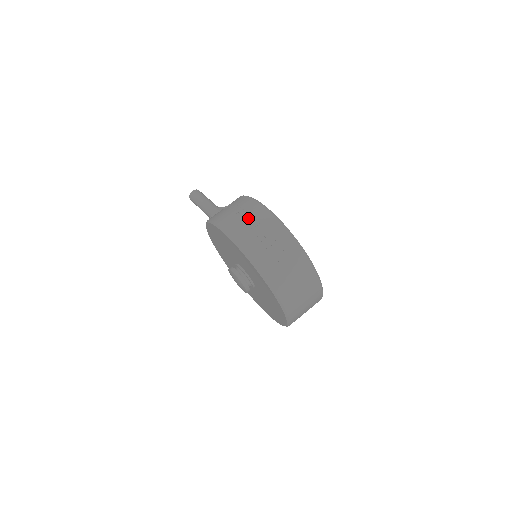
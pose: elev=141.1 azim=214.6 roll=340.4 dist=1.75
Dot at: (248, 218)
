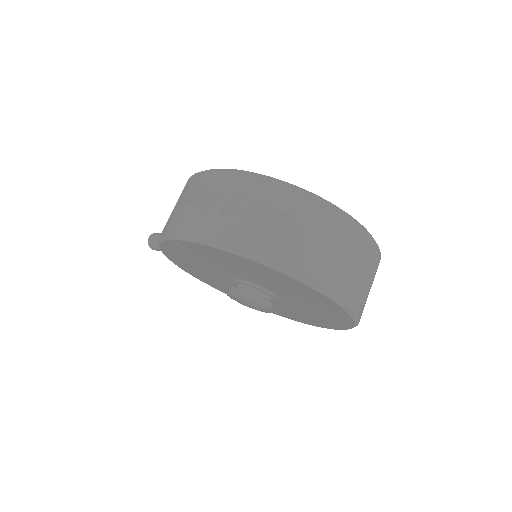
Dot at: (198, 198)
